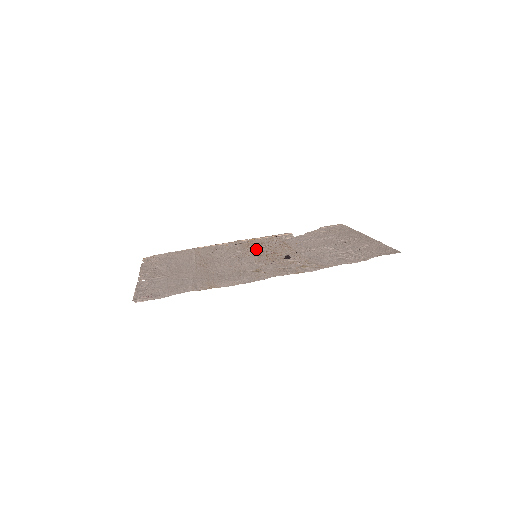
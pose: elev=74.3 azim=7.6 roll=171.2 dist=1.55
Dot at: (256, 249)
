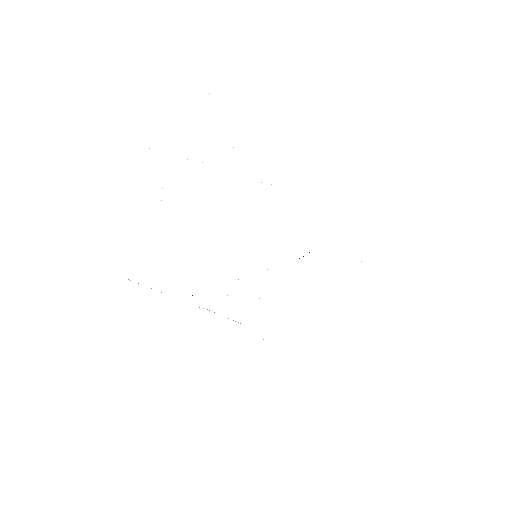
Dot at: occluded
